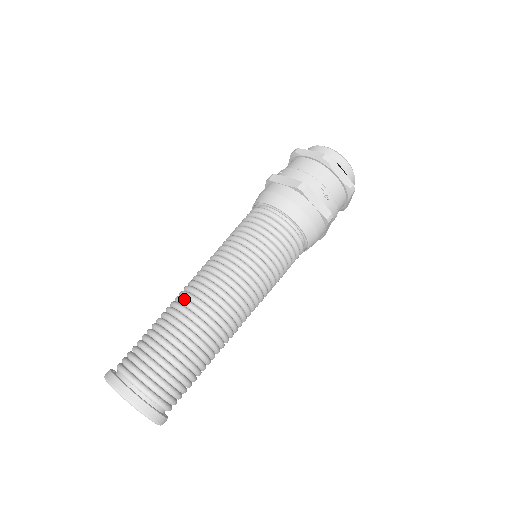
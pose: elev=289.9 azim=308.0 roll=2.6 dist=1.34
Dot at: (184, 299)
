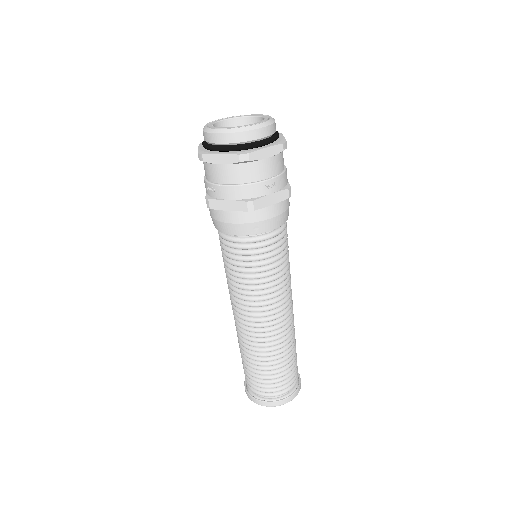
Dot at: (249, 339)
